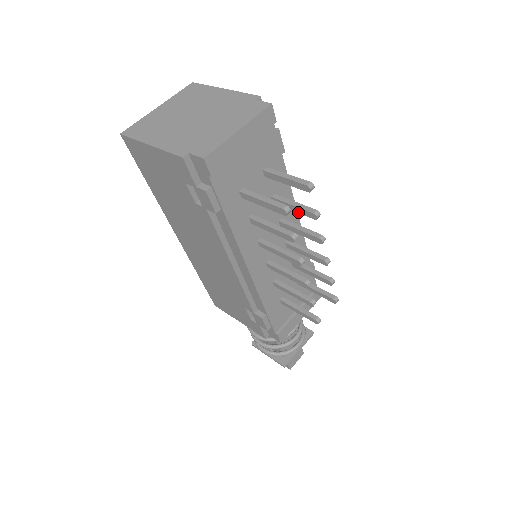
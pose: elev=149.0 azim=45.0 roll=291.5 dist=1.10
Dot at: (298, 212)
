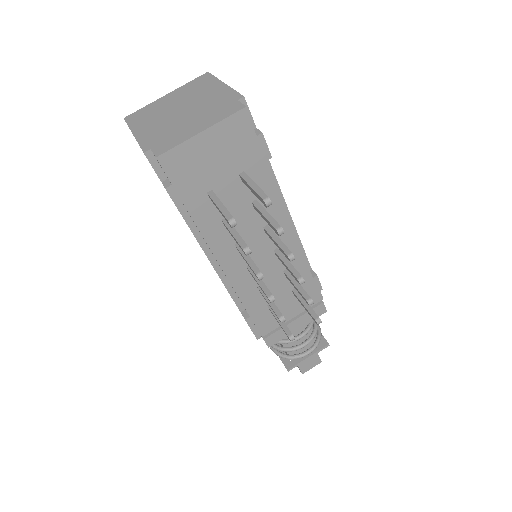
Dot at: (268, 224)
